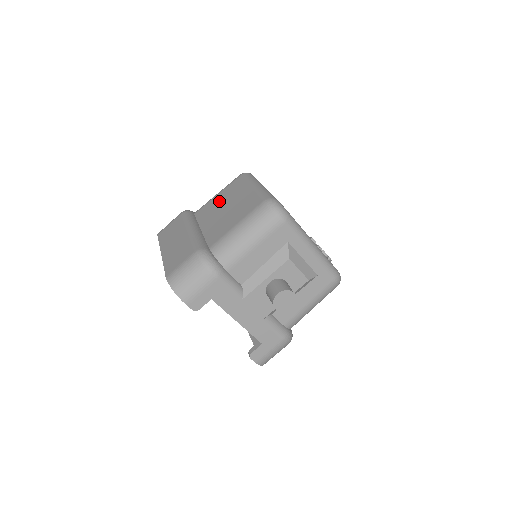
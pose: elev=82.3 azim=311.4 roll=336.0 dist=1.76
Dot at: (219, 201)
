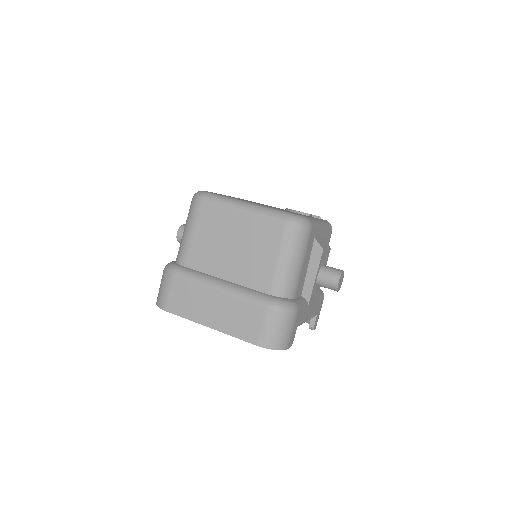
Dot at: (209, 241)
